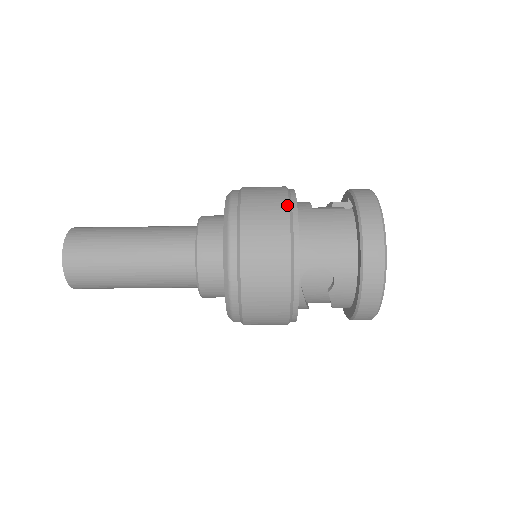
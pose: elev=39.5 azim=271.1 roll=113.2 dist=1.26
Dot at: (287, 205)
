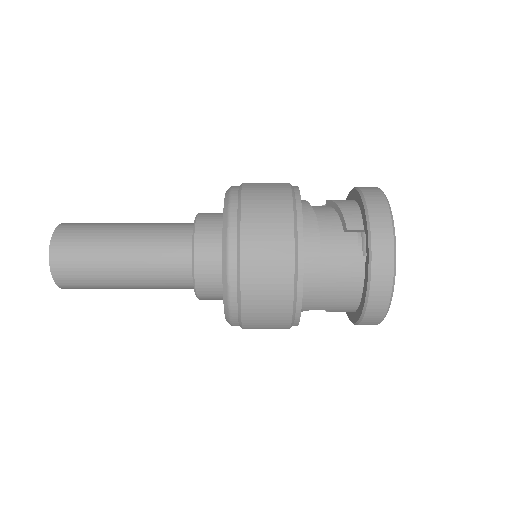
Dot at: (292, 277)
